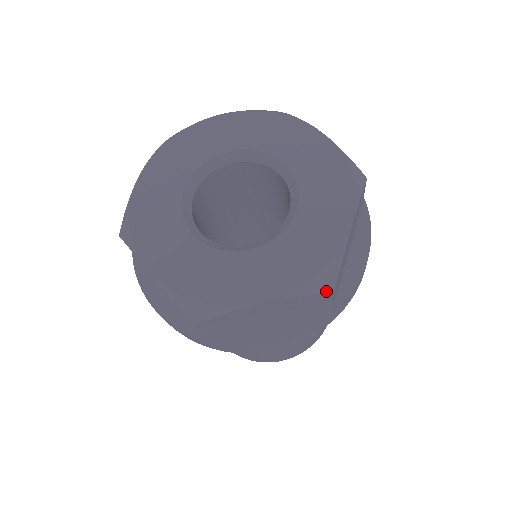
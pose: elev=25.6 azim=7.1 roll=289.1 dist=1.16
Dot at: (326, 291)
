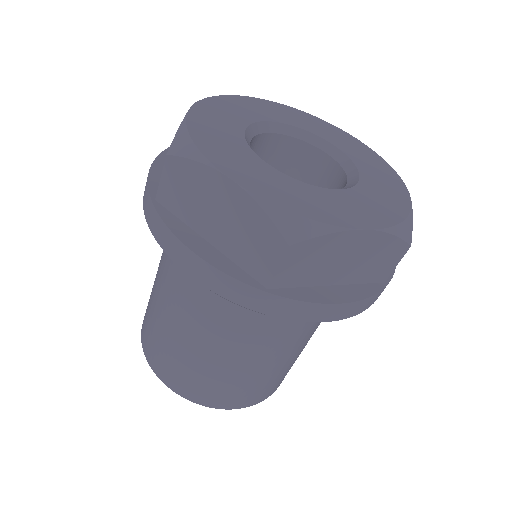
Dot at: (407, 240)
